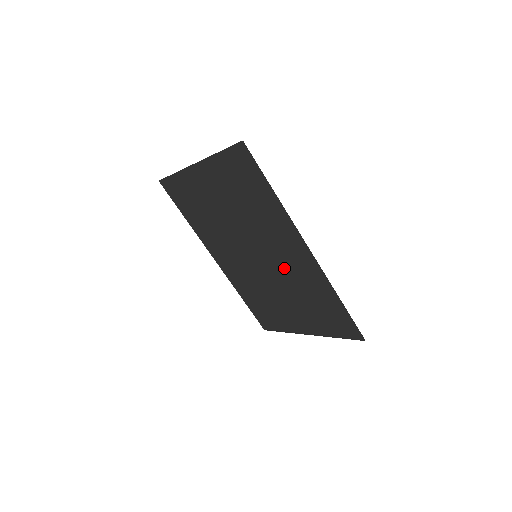
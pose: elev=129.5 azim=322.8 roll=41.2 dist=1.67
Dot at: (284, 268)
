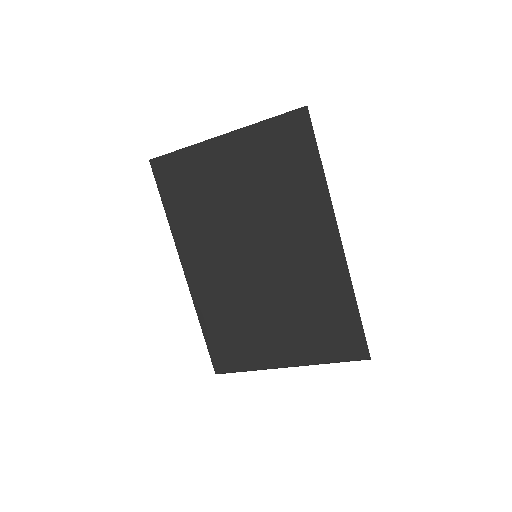
Dot at: (292, 269)
